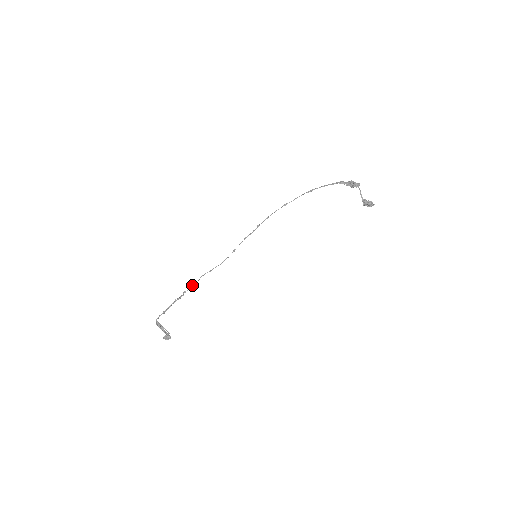
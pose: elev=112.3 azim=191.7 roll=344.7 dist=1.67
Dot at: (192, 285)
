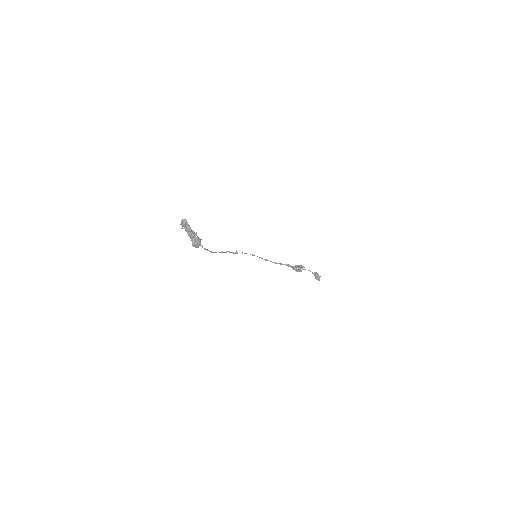
Dot at: (199, 238)
